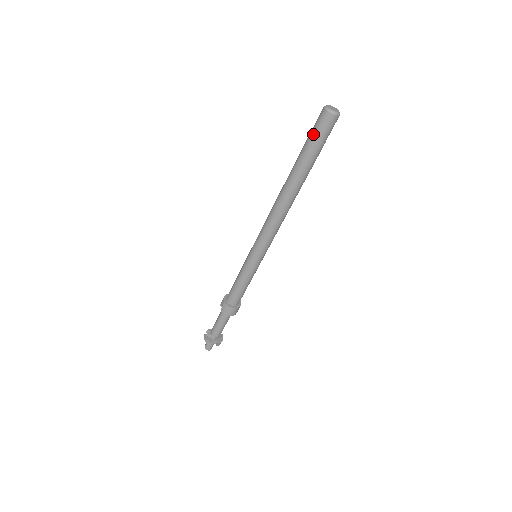
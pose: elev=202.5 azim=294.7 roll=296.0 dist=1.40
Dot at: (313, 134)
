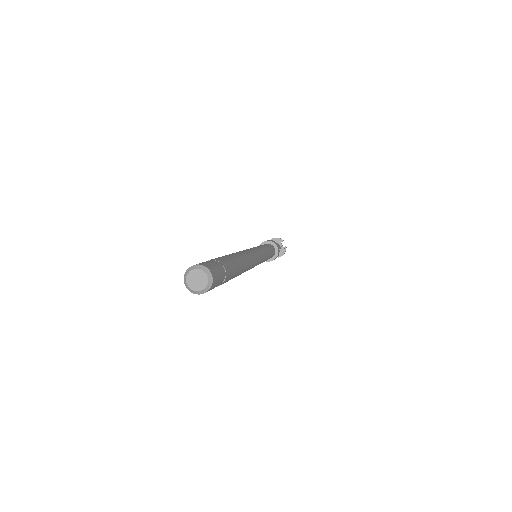
Dot at: occluded
